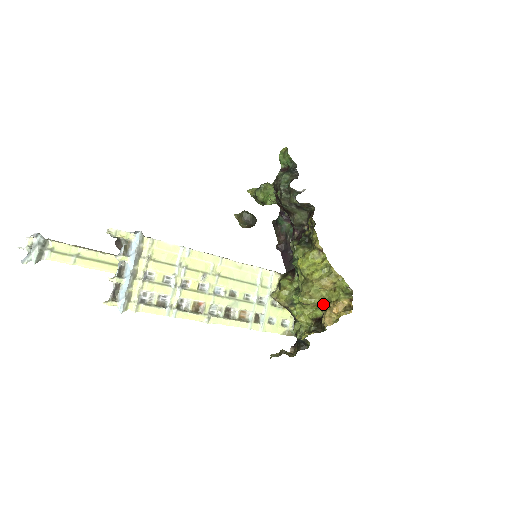
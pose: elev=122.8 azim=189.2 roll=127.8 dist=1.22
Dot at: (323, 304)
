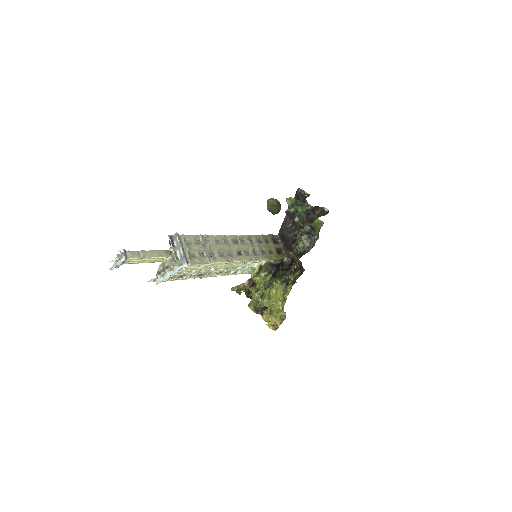
Dot at: (269, 309)
